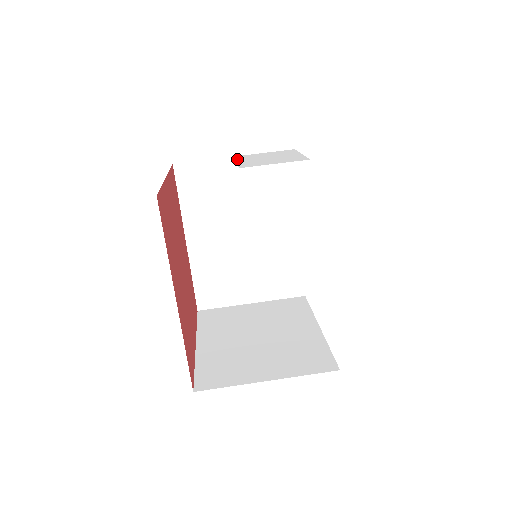
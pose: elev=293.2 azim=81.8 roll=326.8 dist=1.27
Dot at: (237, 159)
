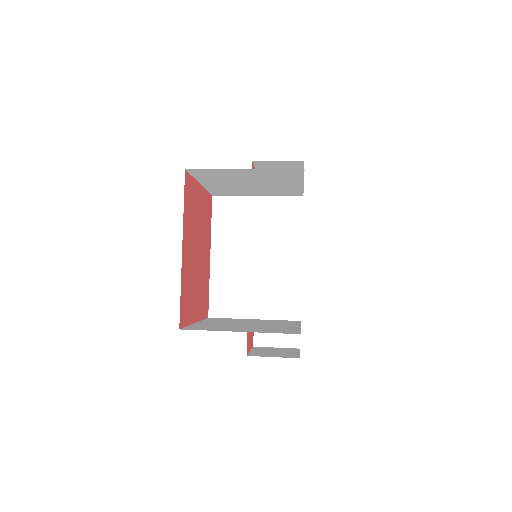
Dot at: (257, 192)
